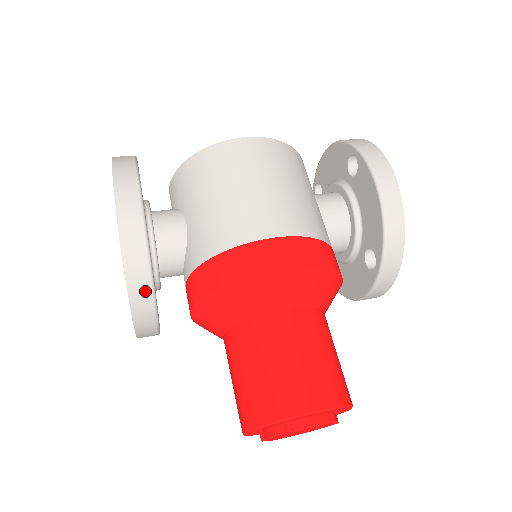
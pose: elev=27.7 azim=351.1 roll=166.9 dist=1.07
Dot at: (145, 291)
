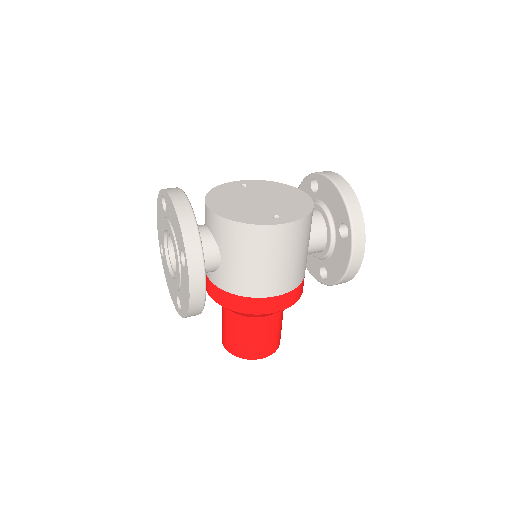
Dot at: occluded
